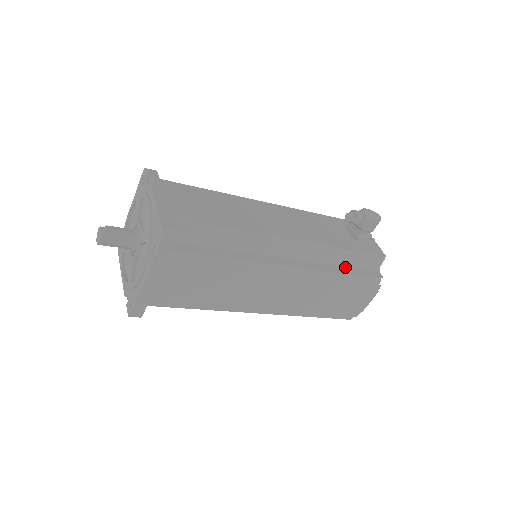
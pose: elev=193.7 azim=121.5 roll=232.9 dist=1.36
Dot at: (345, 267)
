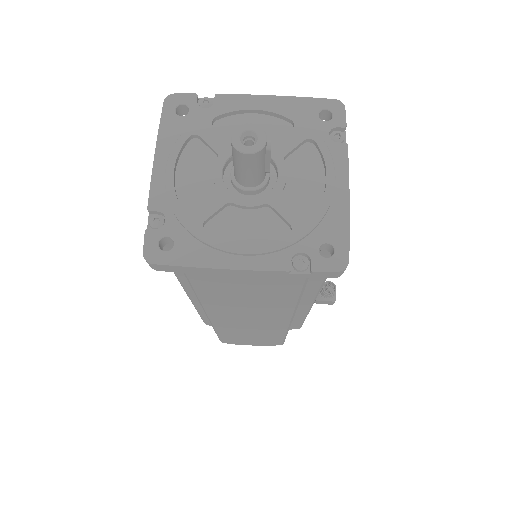
Dot at: occluded
